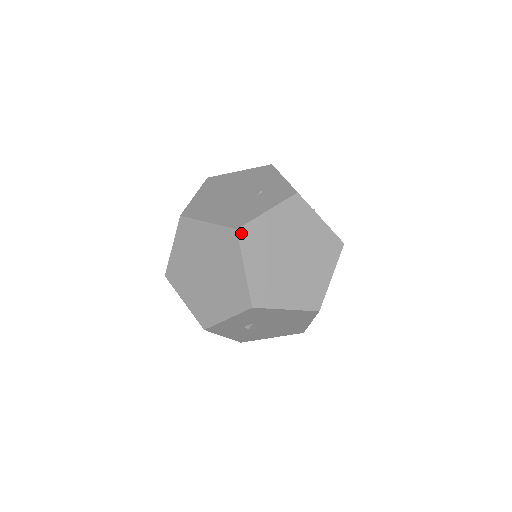
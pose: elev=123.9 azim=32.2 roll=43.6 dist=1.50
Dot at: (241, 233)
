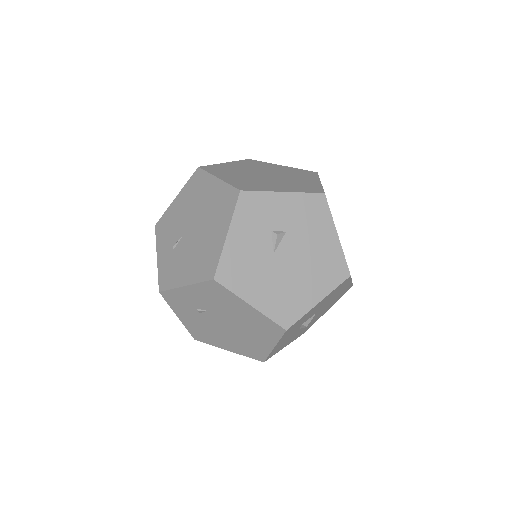
Dot at: occluded
